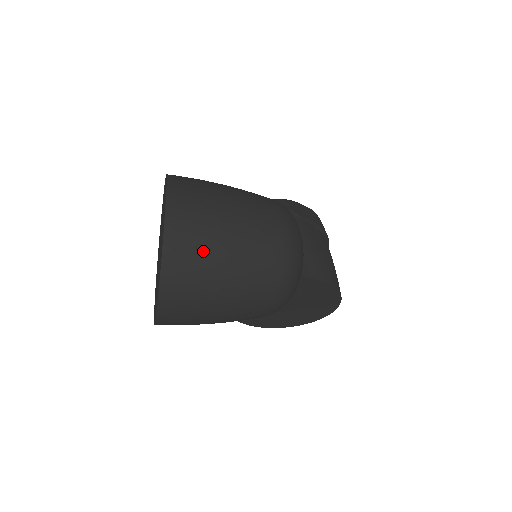
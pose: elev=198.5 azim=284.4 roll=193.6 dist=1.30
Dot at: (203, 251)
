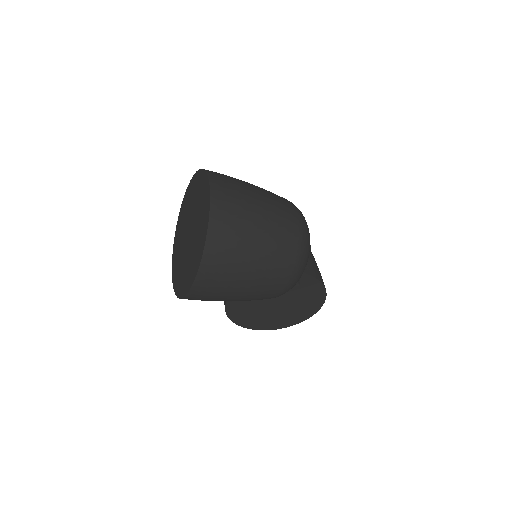
Dot at: (240, 226)
